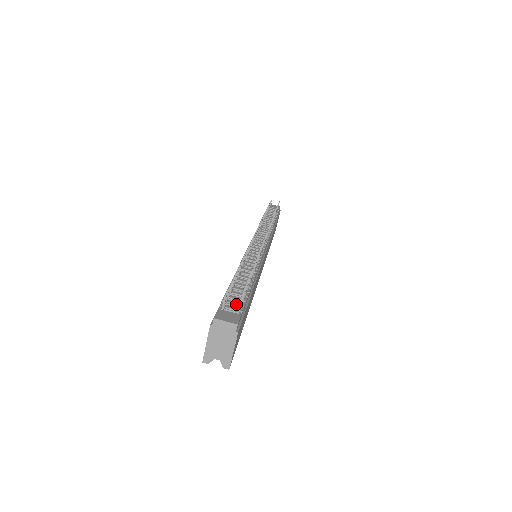
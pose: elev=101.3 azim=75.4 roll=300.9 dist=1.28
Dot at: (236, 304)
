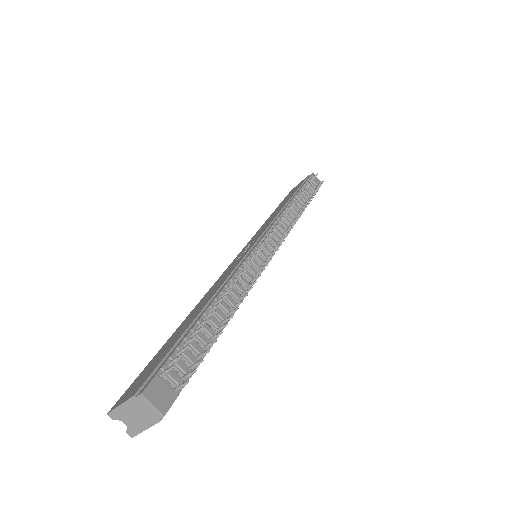
Dot at: (183, 370)
